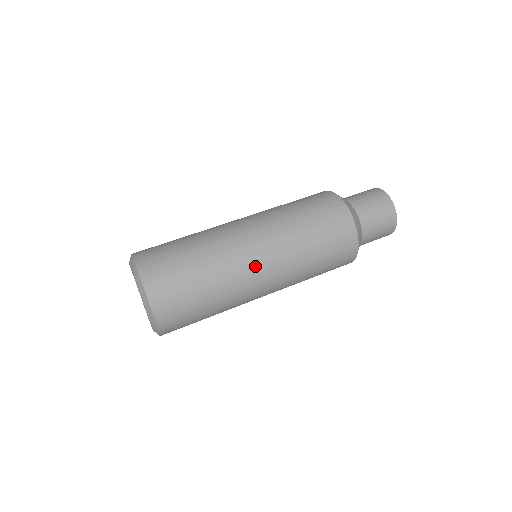
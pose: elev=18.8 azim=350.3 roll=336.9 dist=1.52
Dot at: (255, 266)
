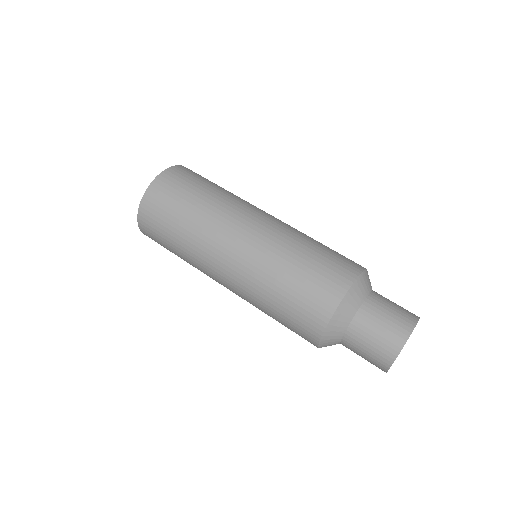
Dot at: (221, 257)
